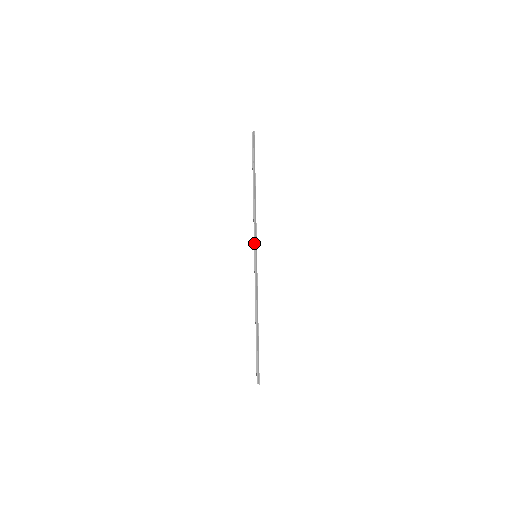
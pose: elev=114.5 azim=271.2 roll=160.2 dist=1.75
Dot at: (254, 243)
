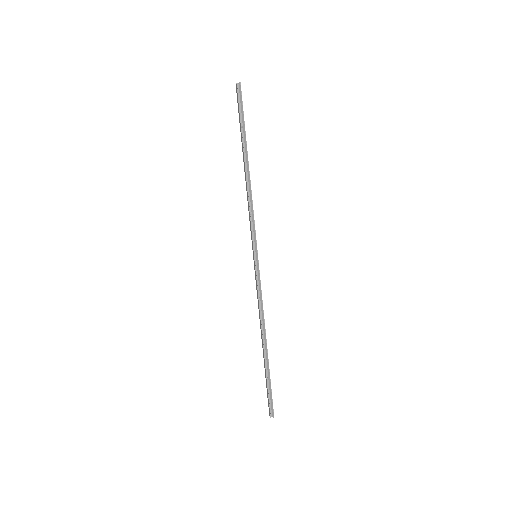
Dot at: (253, 240)
